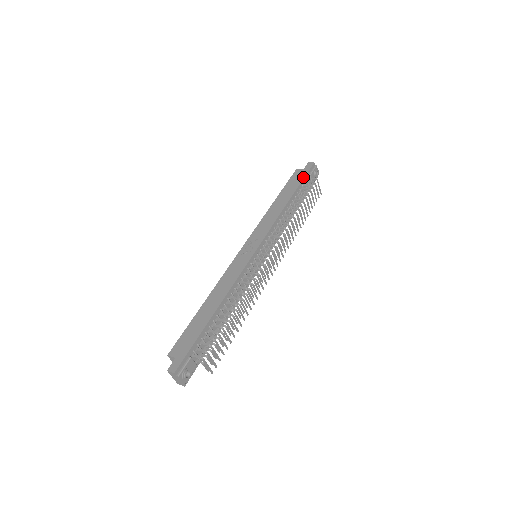
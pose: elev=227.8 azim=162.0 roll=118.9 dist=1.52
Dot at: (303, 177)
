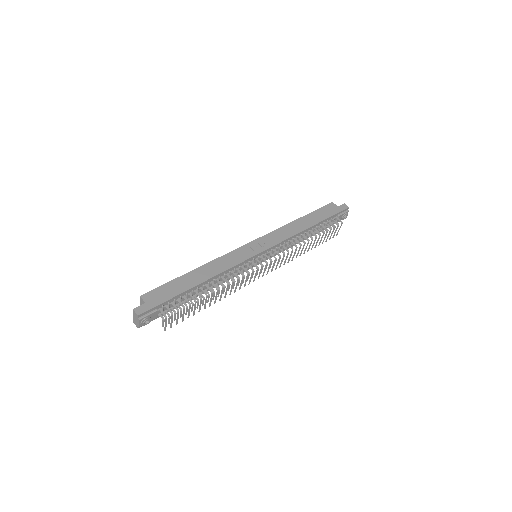
Dot at: (333, 214)
